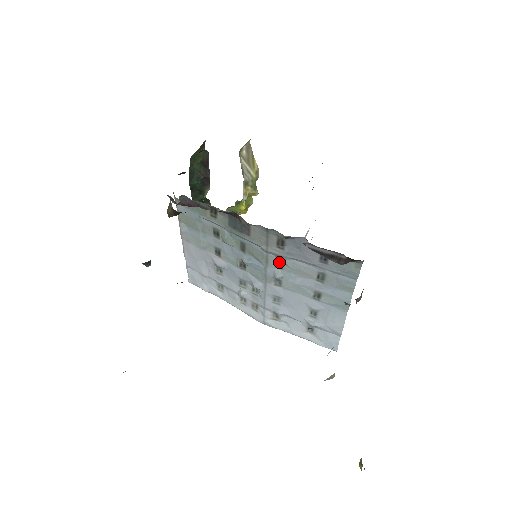
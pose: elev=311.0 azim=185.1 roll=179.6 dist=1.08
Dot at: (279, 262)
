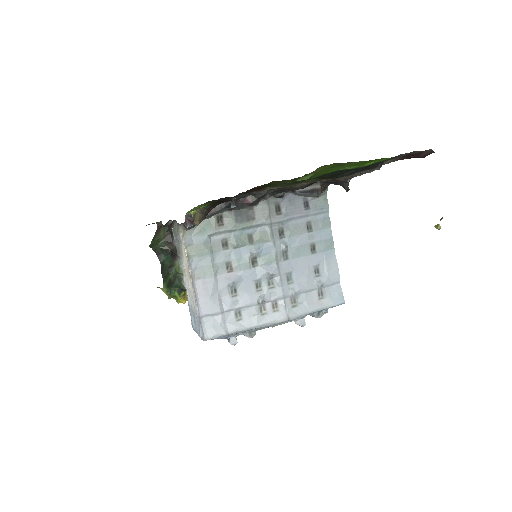
Dot at: (280, 232)
